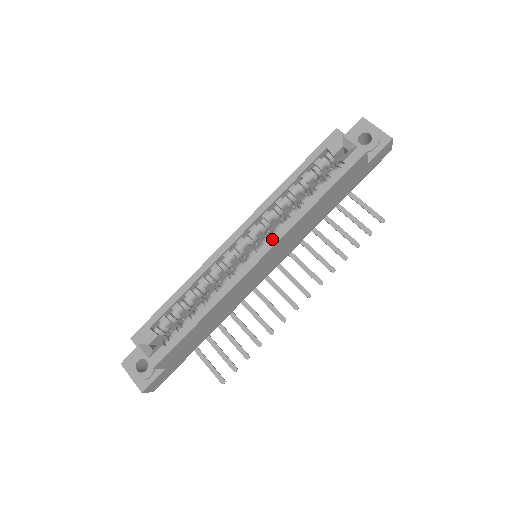
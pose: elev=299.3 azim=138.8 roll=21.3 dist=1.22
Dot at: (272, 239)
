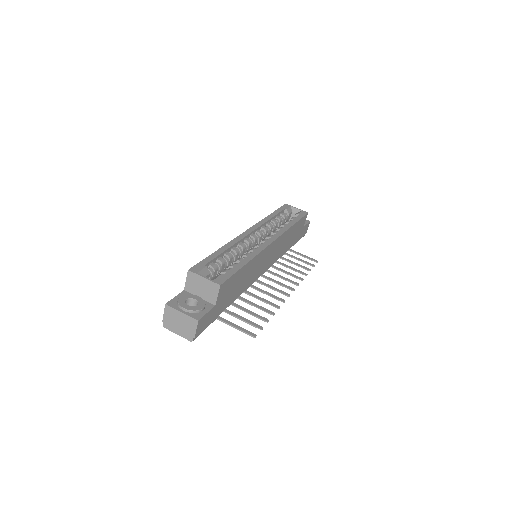
Dot at: (276, 234)
